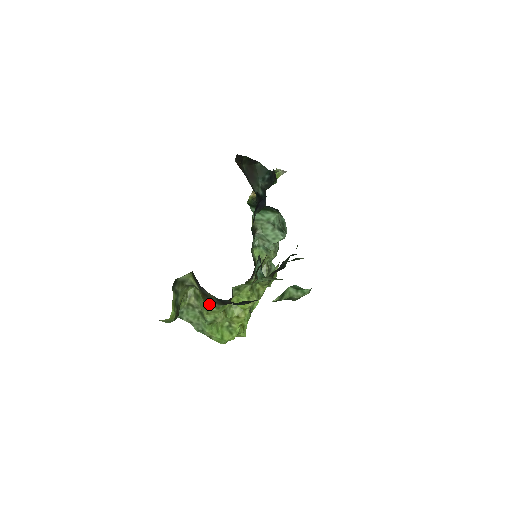
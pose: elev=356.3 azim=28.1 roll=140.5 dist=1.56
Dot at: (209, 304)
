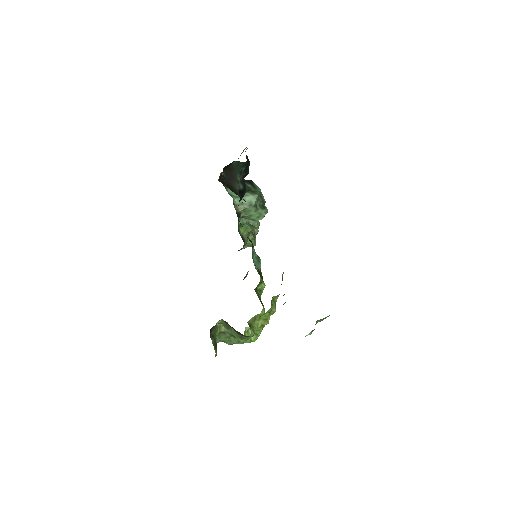
Dot at: (243, 336)
